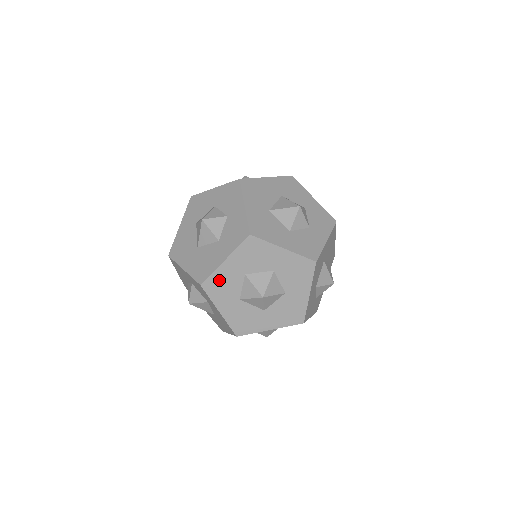
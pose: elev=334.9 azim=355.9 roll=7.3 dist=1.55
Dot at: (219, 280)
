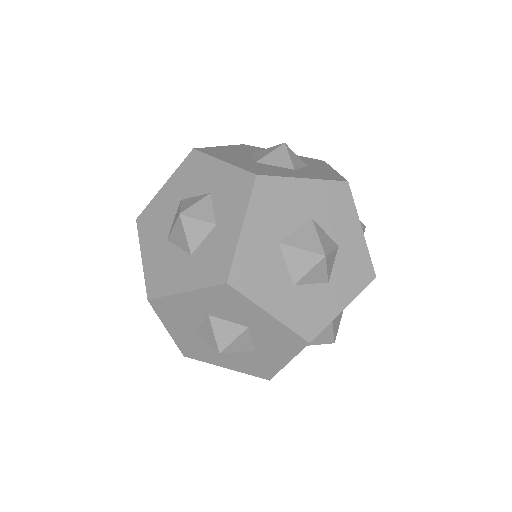
Dot at: (188, 346)
